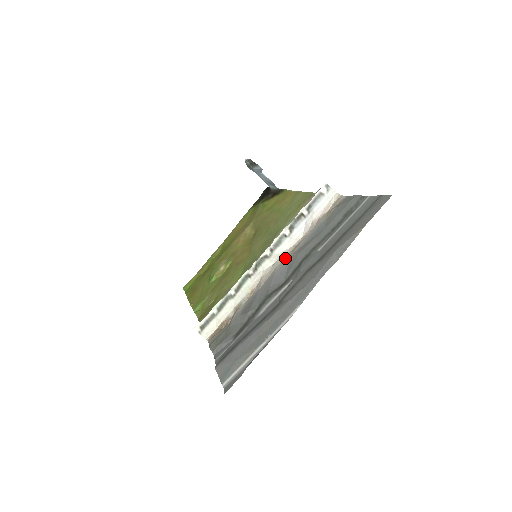
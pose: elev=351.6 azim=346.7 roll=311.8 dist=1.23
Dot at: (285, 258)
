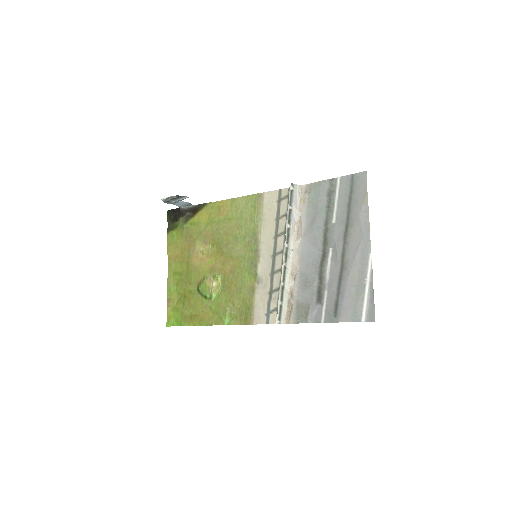
Dot at: (299, 241)
